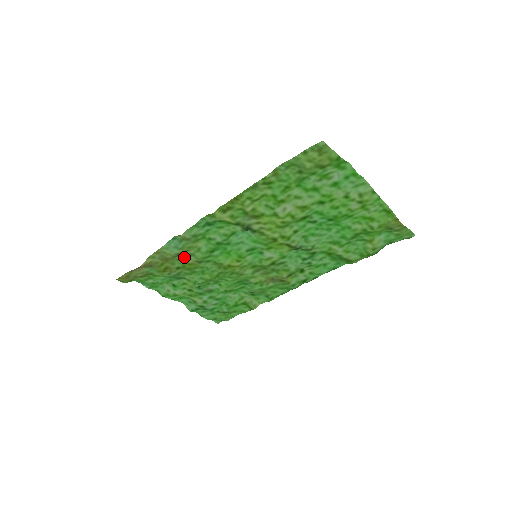
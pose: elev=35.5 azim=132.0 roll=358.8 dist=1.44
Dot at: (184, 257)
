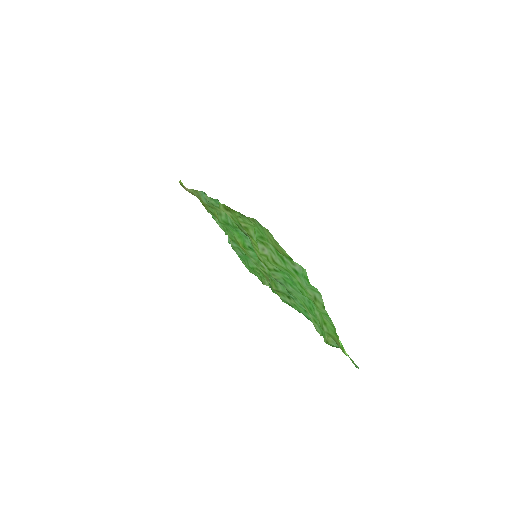
Dot at: occluded
